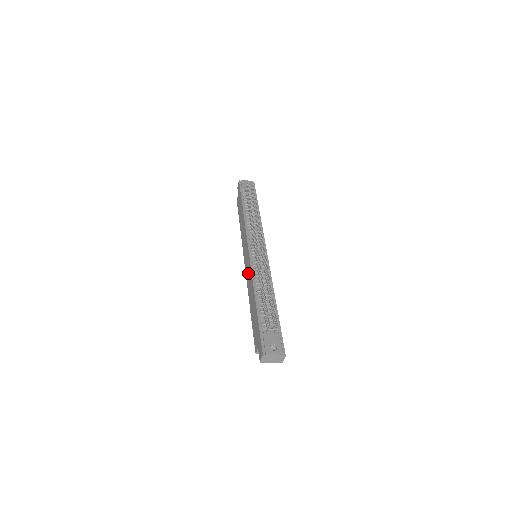
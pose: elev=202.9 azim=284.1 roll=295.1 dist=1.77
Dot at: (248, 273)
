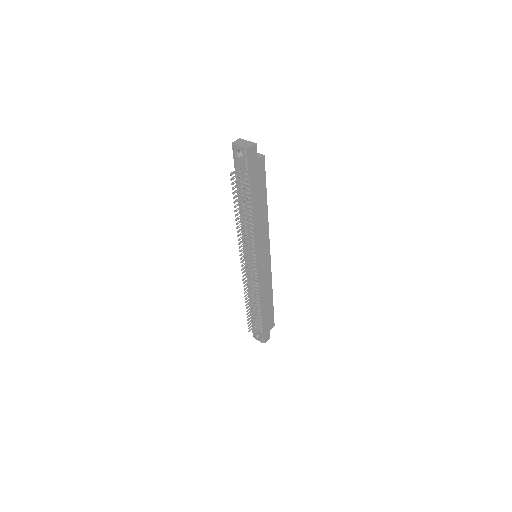
Dot at: occluded
